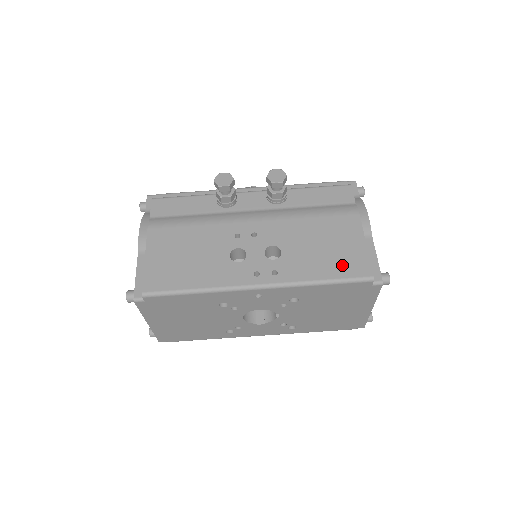
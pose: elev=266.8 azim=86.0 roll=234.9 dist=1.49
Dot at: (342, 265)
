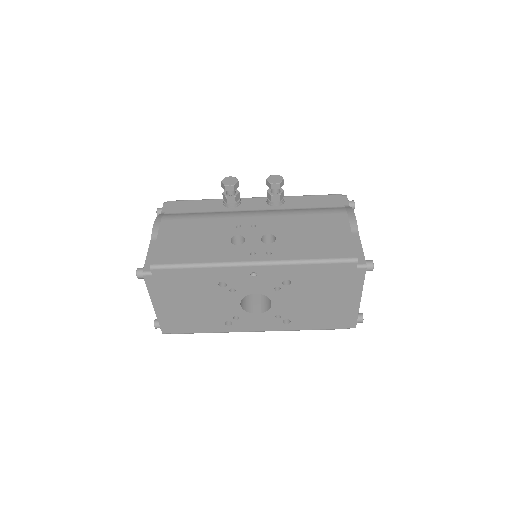
Dot at: (329, 249)
